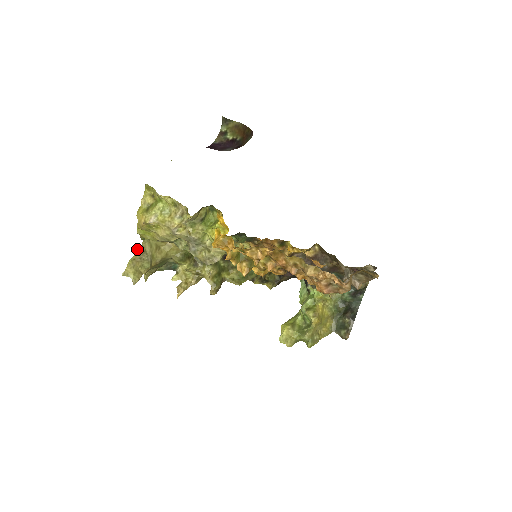
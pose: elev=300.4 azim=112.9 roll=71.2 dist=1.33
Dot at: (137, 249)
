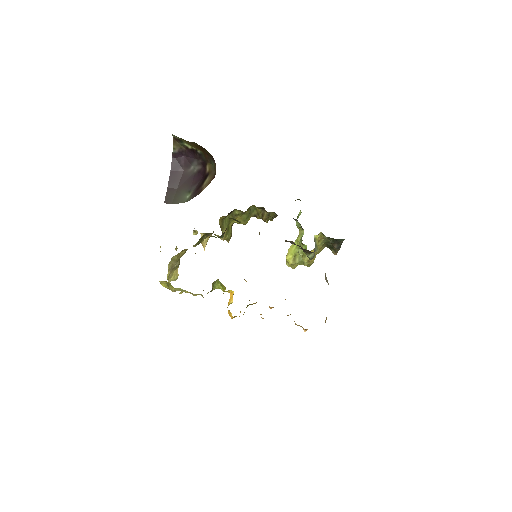
Dot at: occluded
